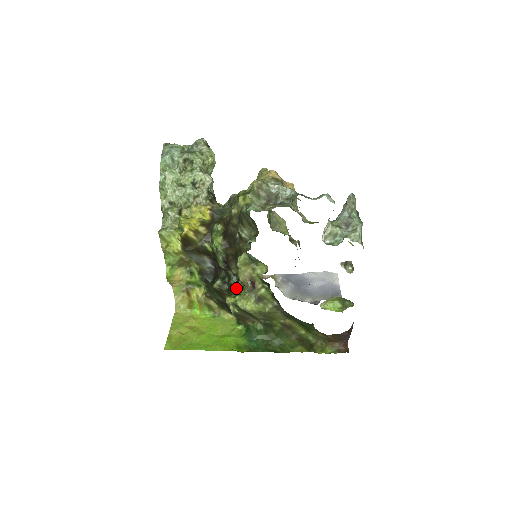
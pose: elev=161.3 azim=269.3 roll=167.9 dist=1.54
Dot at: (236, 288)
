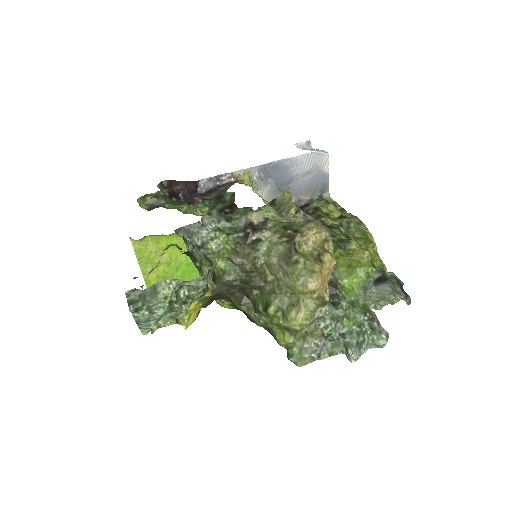
Dot at: occluded
